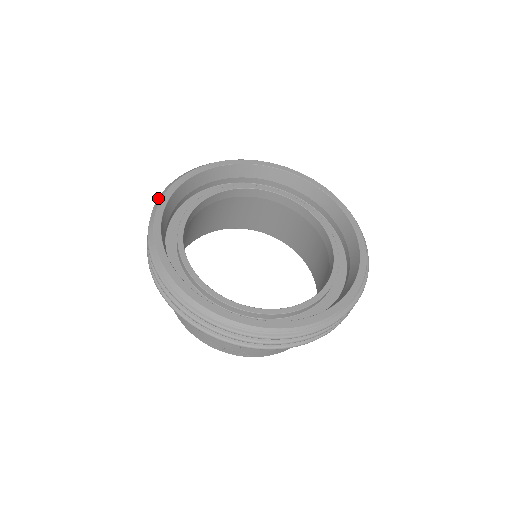
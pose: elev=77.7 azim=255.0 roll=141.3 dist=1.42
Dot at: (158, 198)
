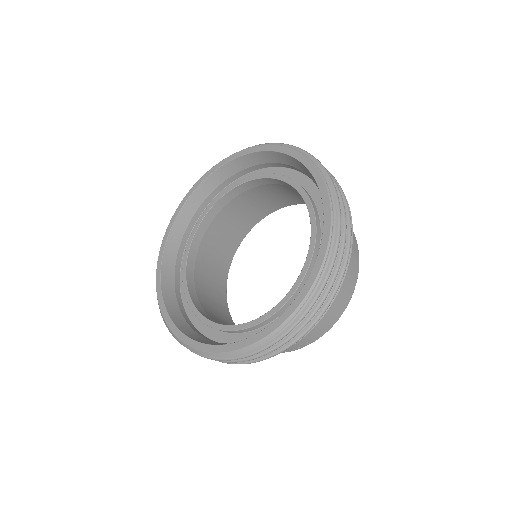
Dot at: (156, 272)
